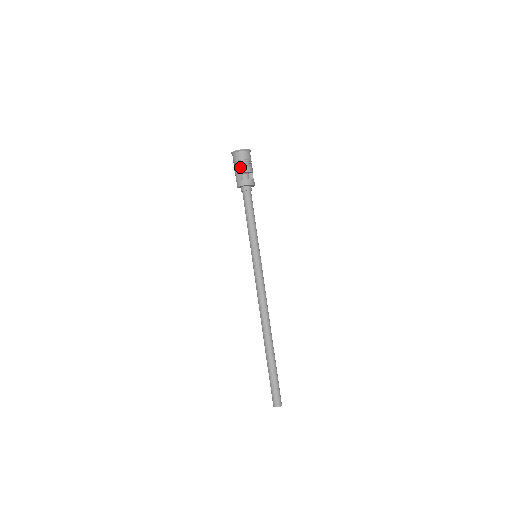
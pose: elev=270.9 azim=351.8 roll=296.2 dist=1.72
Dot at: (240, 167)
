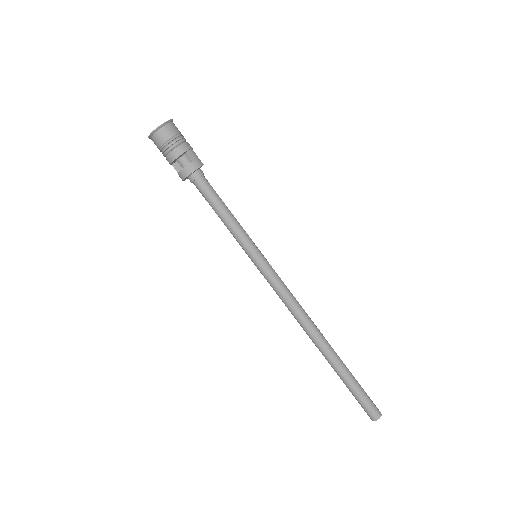
Dot at: occluded
